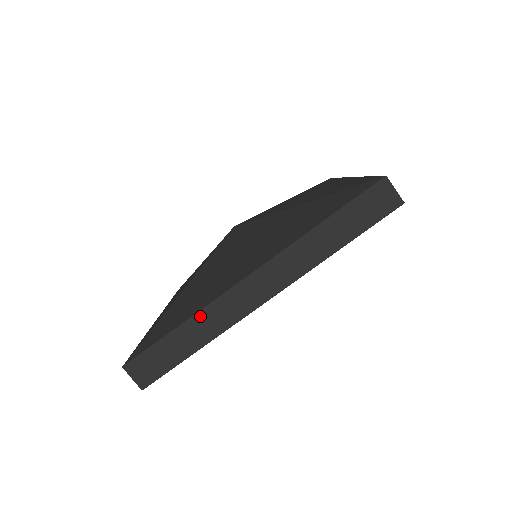
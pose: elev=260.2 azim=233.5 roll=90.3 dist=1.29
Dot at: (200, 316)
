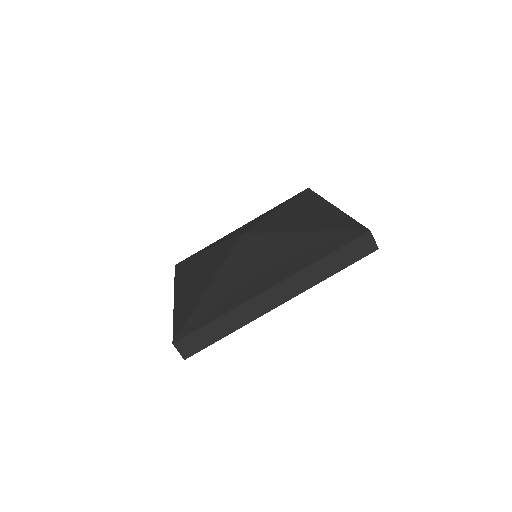
Dot at: (233, 313)
